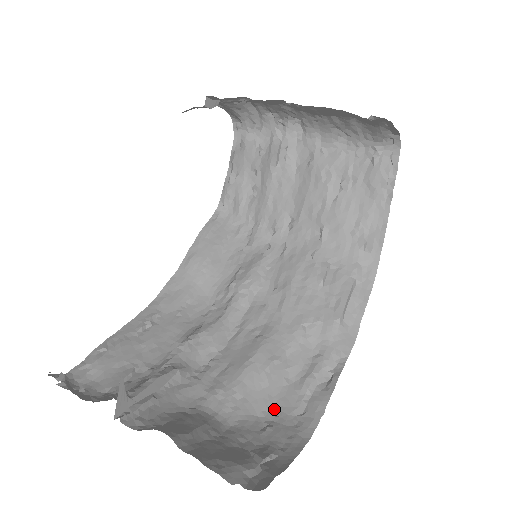
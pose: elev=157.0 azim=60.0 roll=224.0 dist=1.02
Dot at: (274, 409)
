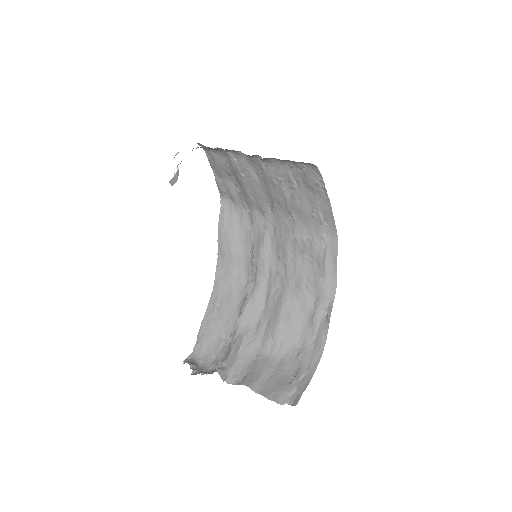
Dot at: (301, 340)
